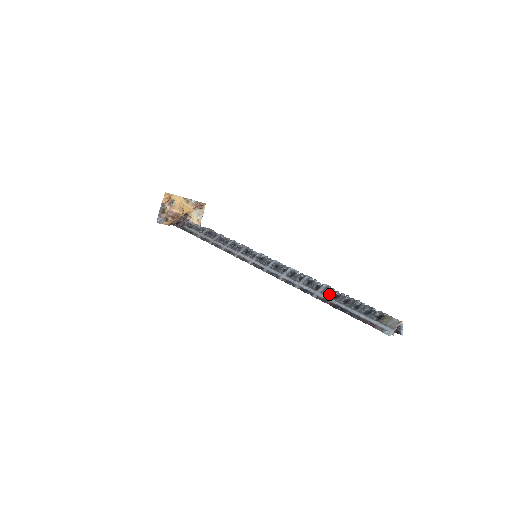
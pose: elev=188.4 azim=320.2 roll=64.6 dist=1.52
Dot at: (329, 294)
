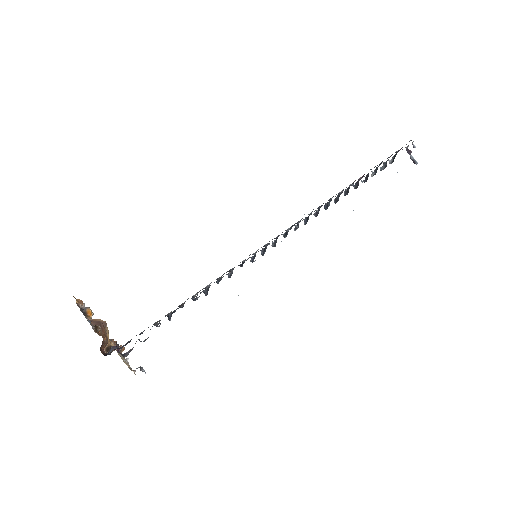
Dot at: (351, 185)
